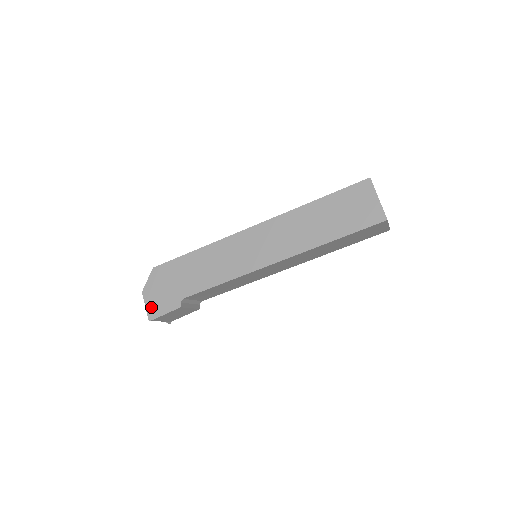
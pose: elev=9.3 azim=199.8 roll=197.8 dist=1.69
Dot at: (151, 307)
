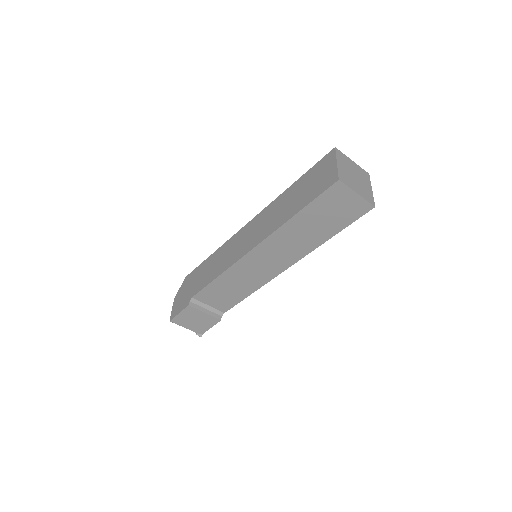
Dot at: (174, 309)
